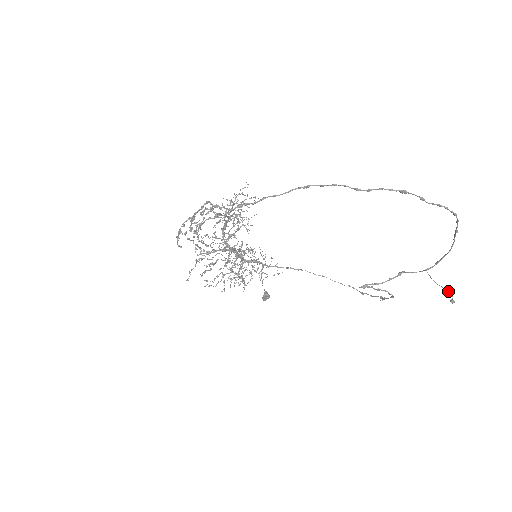
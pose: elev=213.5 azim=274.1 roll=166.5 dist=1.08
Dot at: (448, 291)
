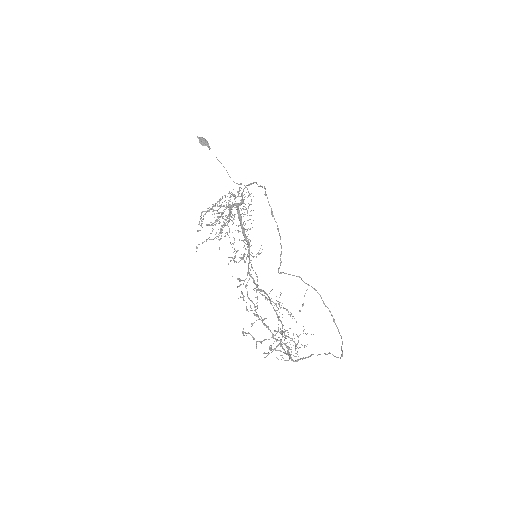
Dot at: occluded
